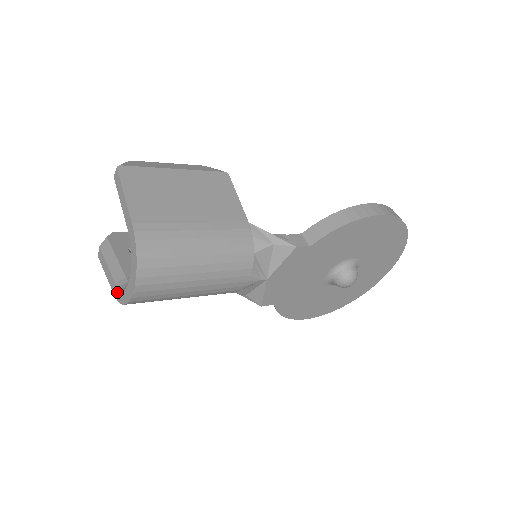
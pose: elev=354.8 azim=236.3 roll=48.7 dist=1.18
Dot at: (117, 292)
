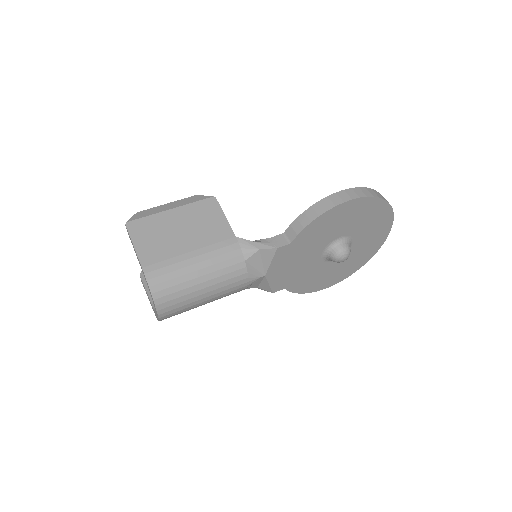
Dot at: (154, 311)
